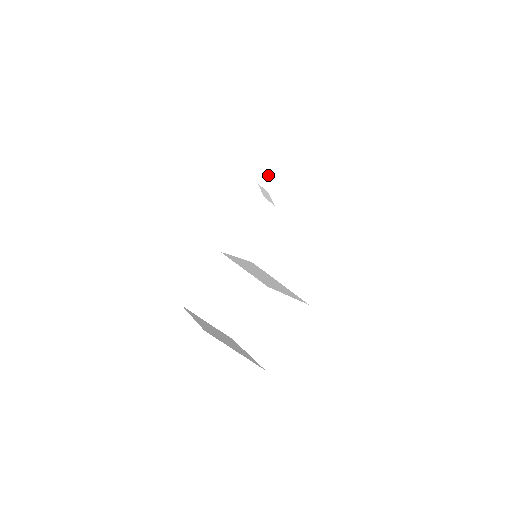
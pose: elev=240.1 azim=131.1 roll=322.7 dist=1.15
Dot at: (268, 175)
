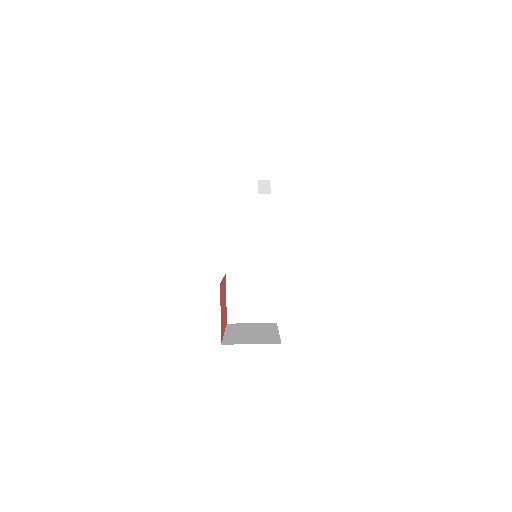
Dot at: (259, 169)
